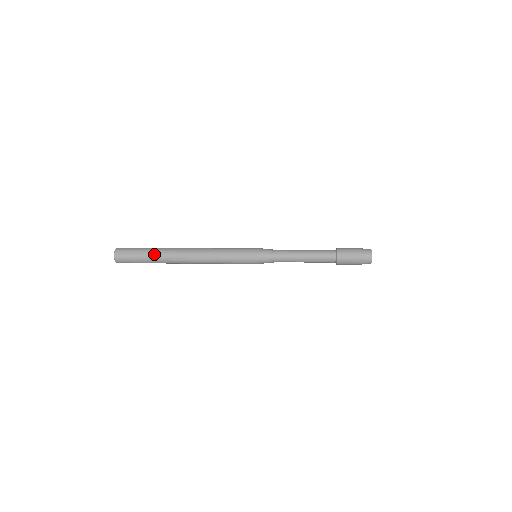
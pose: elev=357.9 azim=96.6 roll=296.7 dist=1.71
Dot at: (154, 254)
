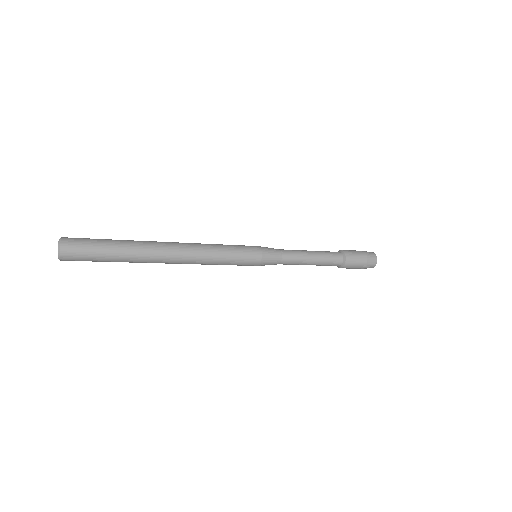
Dot at: (125, 246)
